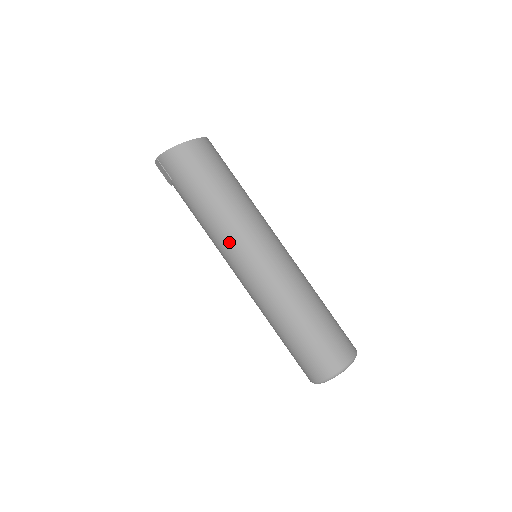
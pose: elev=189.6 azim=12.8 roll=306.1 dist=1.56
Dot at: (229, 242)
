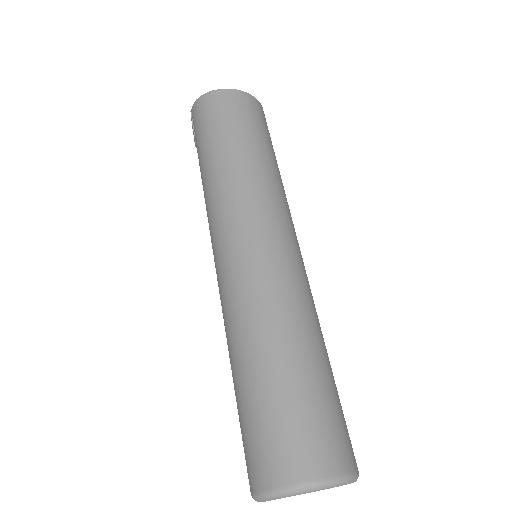
Dot at: (217, 214)
